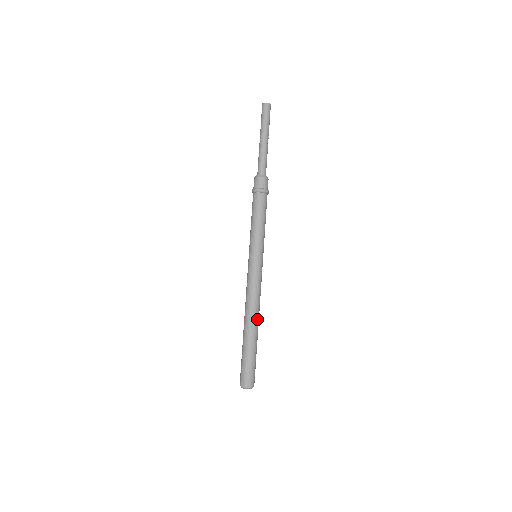
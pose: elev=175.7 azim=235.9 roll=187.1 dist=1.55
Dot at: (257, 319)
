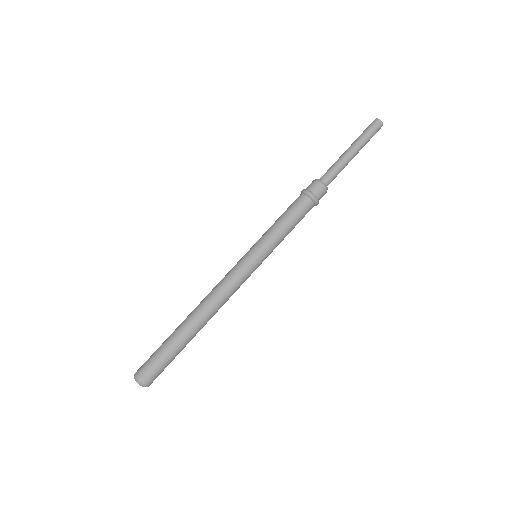
Dot at: (207, 319)
